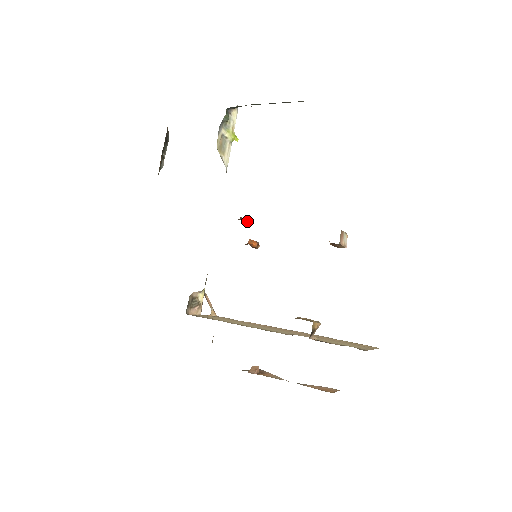
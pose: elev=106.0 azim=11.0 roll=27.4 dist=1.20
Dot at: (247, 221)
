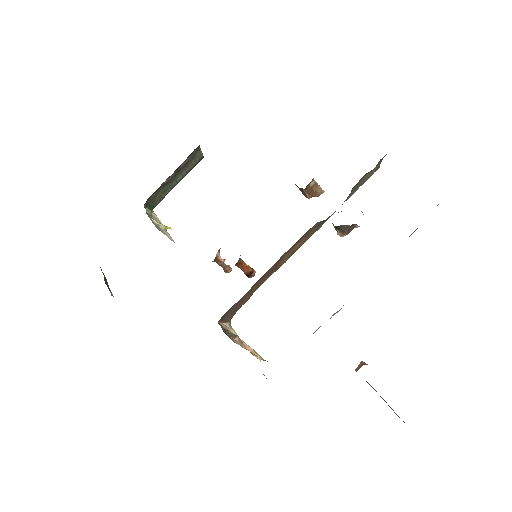
Dot at: (226, 266)
